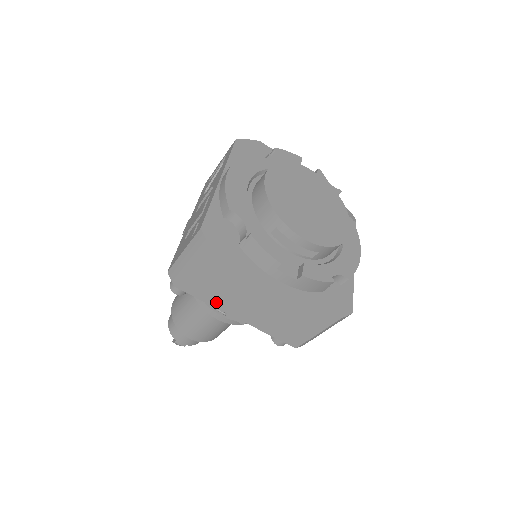
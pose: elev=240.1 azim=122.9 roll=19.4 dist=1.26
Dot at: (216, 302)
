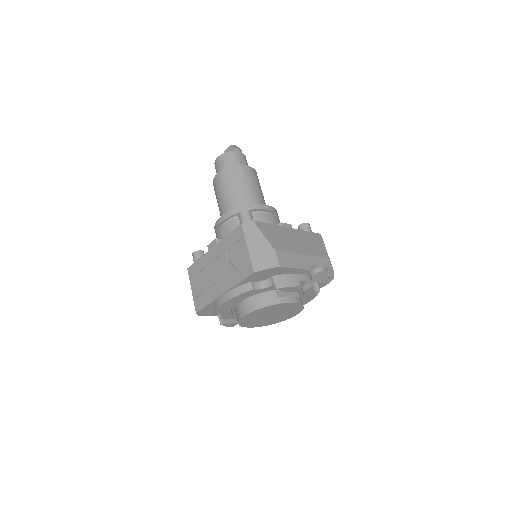
Dot at: occluded
